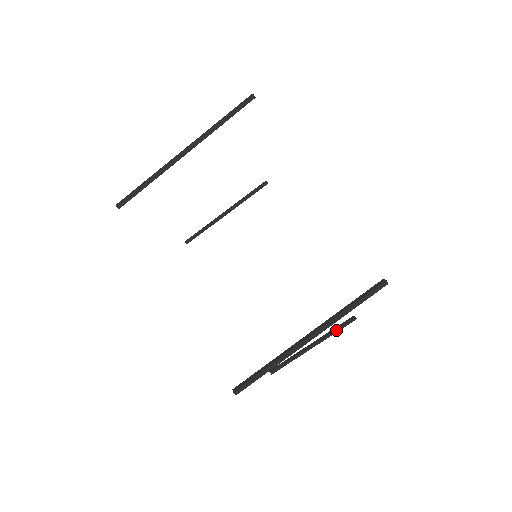
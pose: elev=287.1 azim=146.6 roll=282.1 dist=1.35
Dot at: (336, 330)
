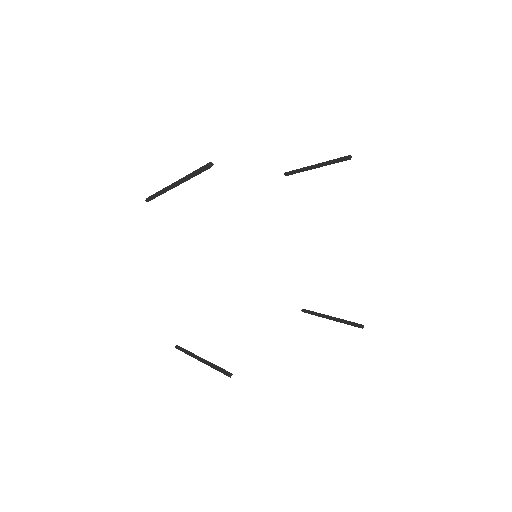
Dot at: (346, 323)
